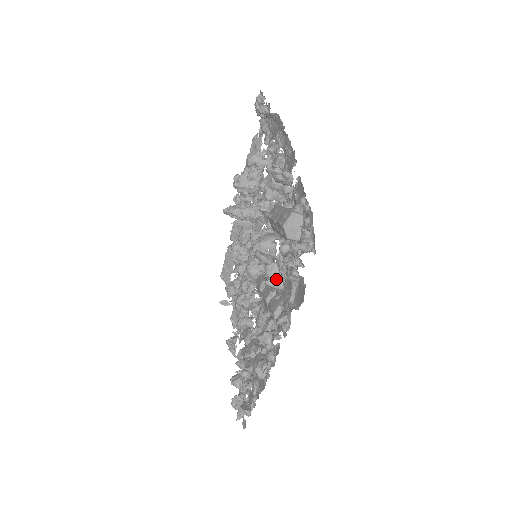
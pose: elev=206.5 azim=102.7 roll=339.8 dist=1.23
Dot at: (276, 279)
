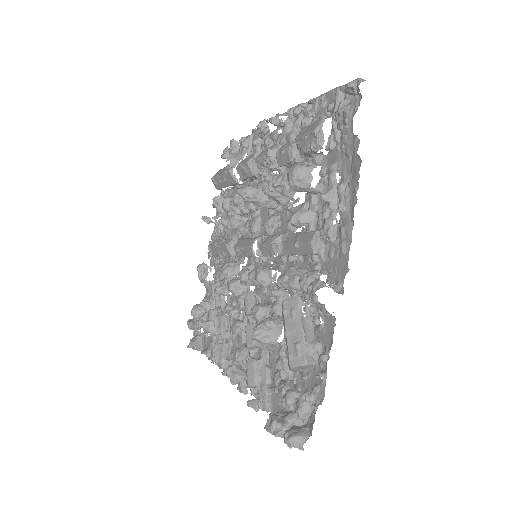
Dot at: occluded
